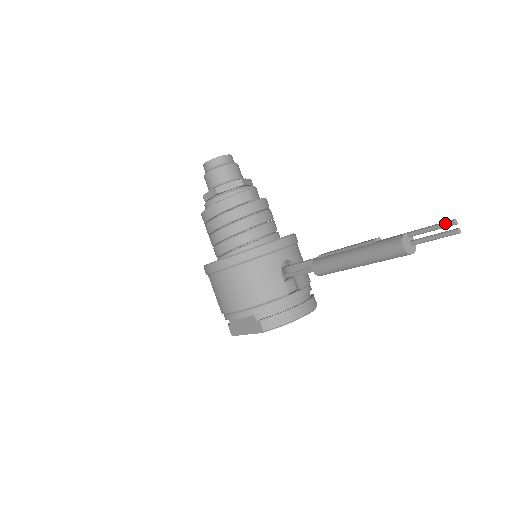
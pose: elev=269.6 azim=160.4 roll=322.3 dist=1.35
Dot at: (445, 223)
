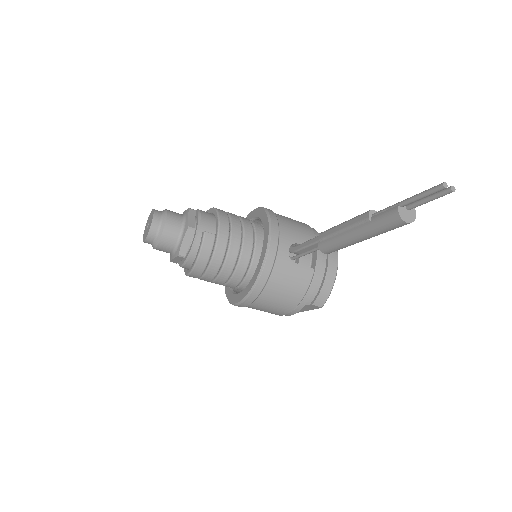
Dot at: (435, 191)
